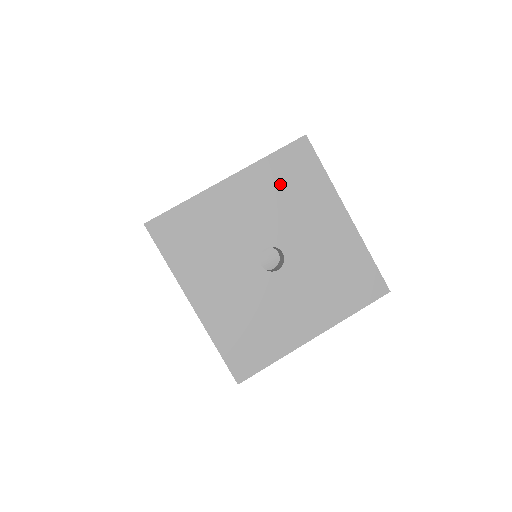
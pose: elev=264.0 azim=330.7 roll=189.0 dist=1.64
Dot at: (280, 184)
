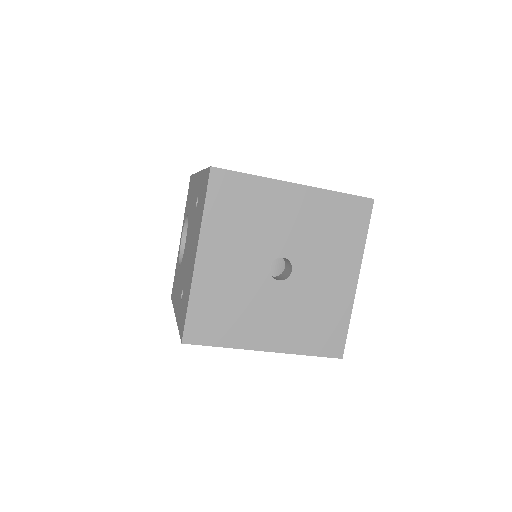
Dot at: (232, 219)
